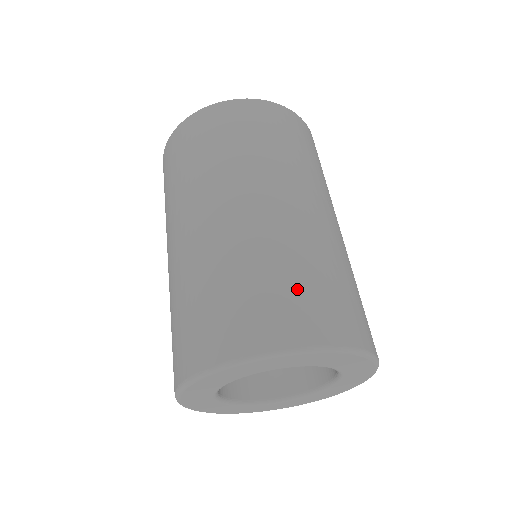
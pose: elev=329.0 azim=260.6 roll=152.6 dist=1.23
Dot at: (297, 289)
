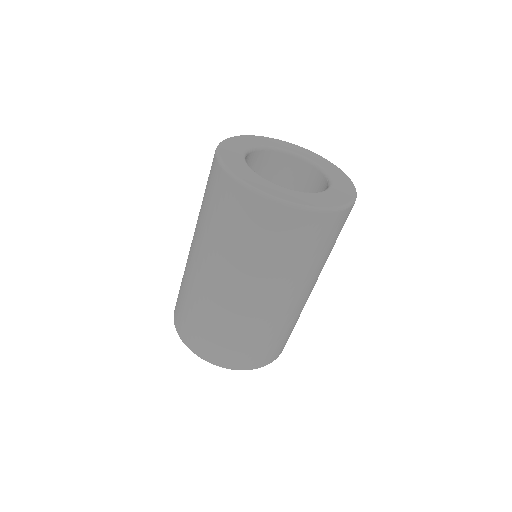
Dot at: (209, 335)
